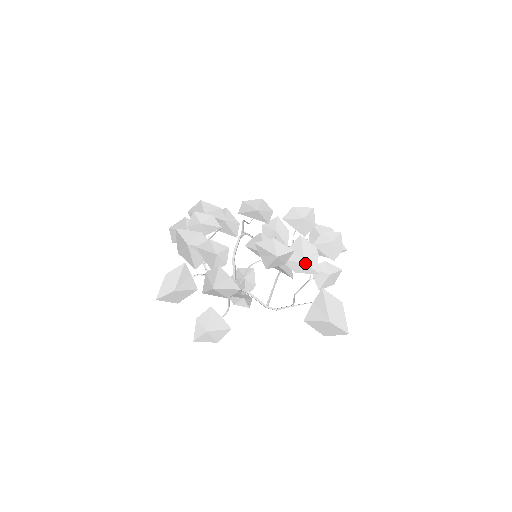
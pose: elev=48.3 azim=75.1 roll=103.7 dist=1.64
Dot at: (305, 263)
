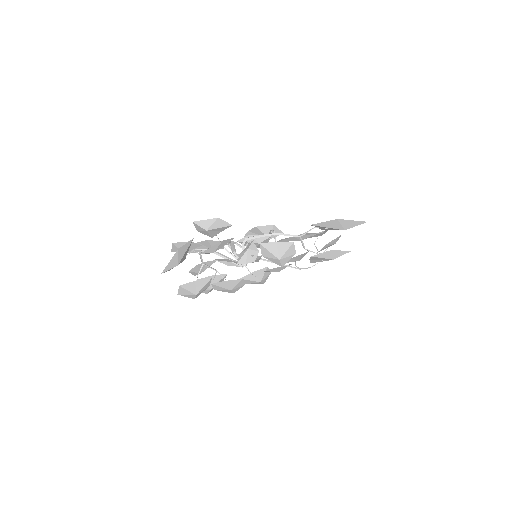
Dot at: occluded
